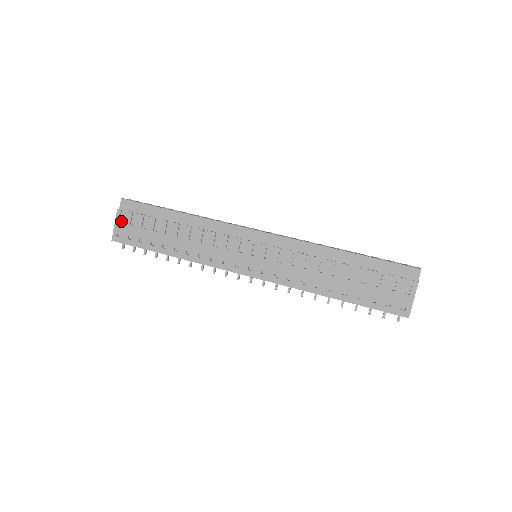
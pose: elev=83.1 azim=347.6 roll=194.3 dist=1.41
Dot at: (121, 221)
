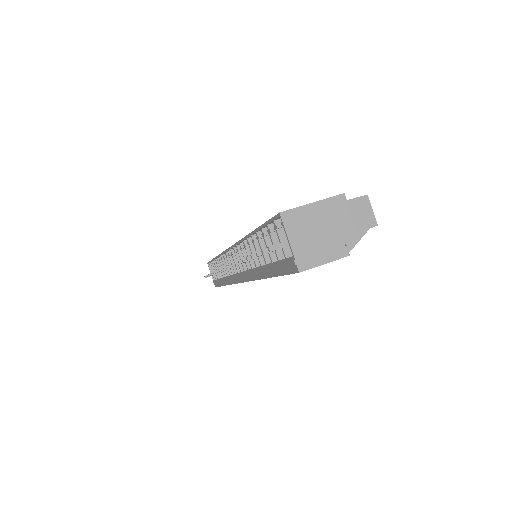
Dot at: occluded
